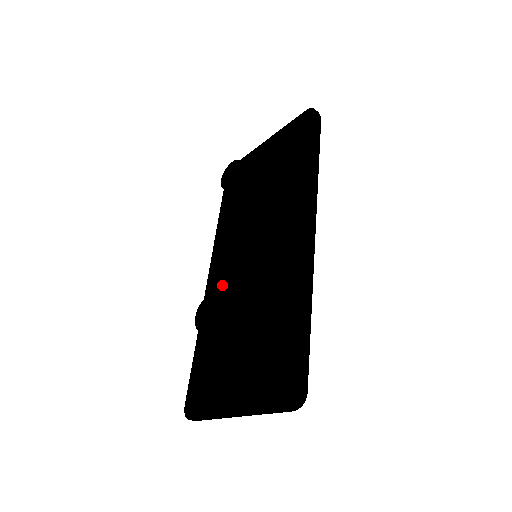
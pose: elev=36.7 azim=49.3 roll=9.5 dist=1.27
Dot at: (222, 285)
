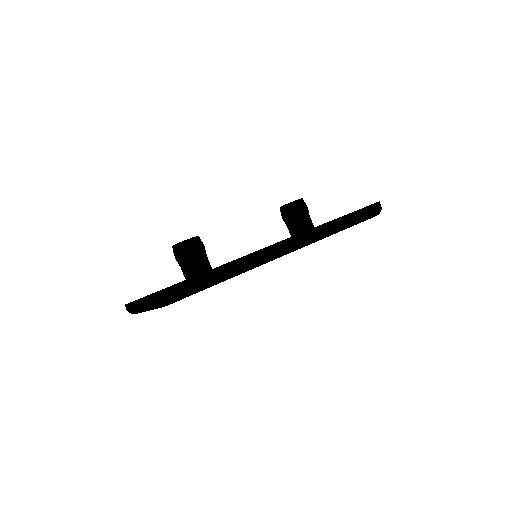
Dot at: occluded
